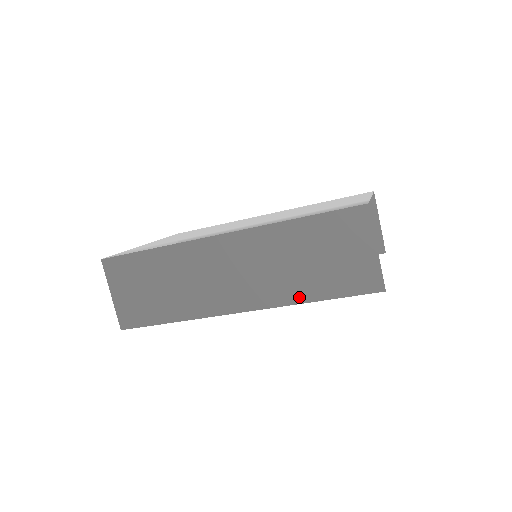
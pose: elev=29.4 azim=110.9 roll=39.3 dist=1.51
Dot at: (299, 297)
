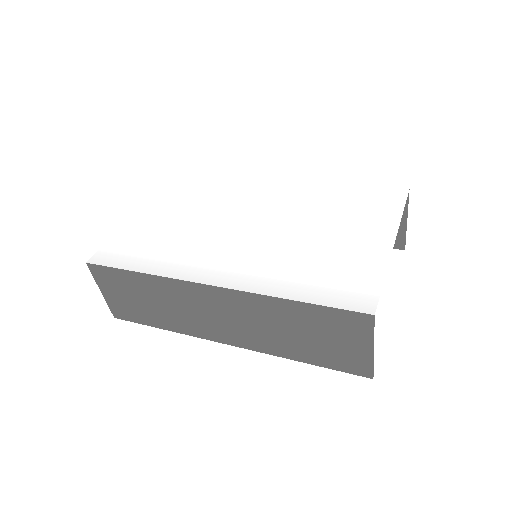
Dot at: (286, 354)
